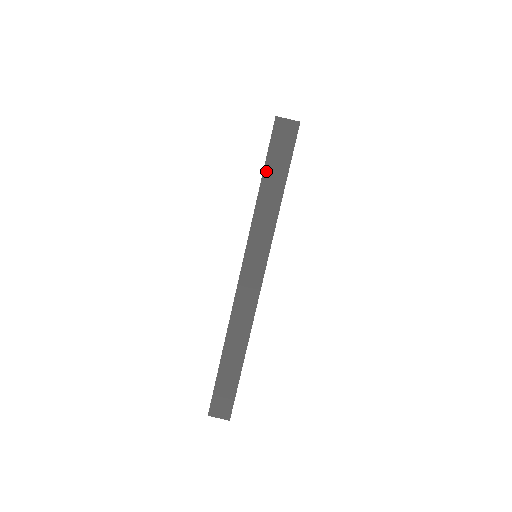
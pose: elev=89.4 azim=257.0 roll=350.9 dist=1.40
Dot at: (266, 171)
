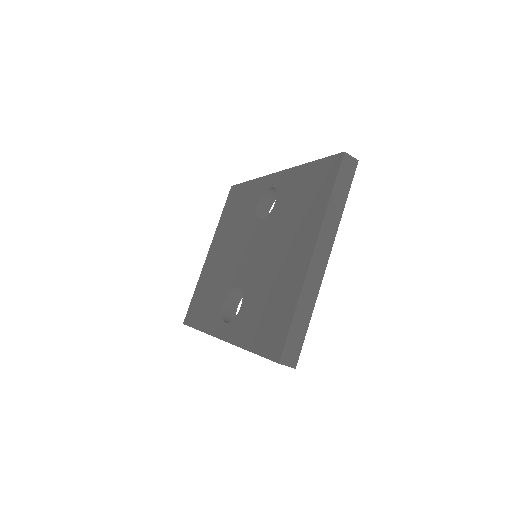
Dot at: occluded
